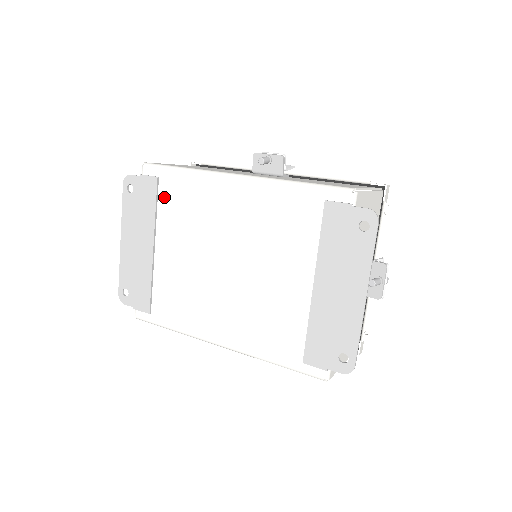
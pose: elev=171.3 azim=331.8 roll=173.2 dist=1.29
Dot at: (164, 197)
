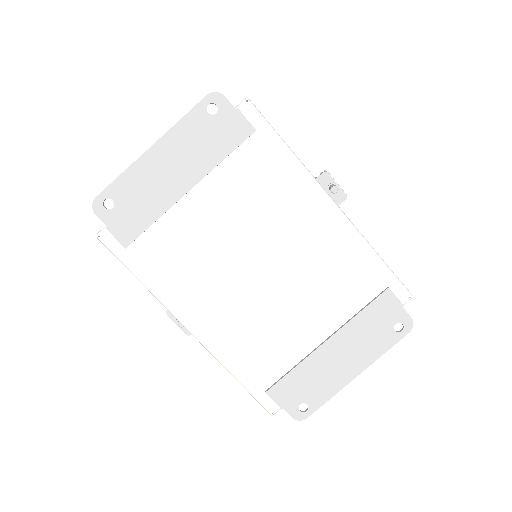
Dot at: (245, 154)
